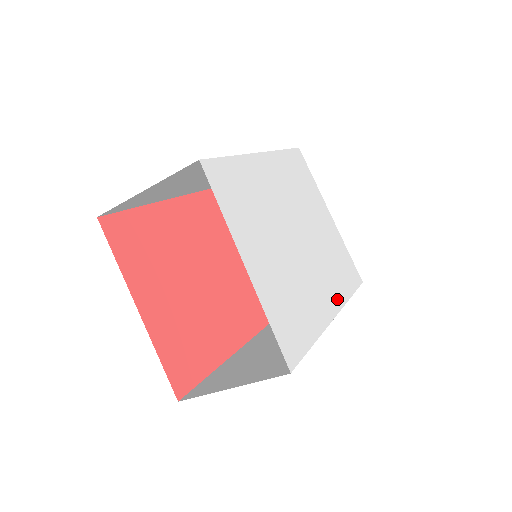
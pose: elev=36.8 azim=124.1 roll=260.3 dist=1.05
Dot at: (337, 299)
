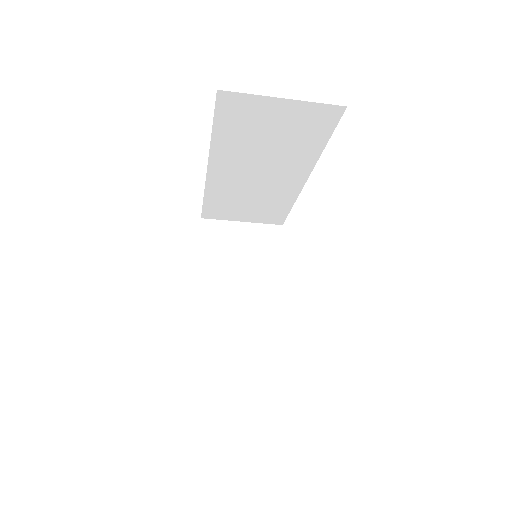
Dot at: occluded
